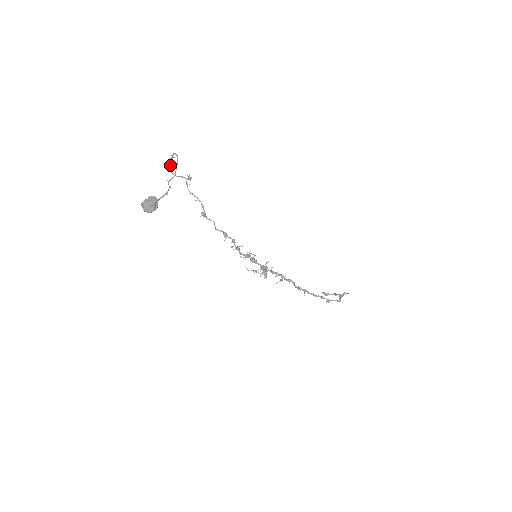
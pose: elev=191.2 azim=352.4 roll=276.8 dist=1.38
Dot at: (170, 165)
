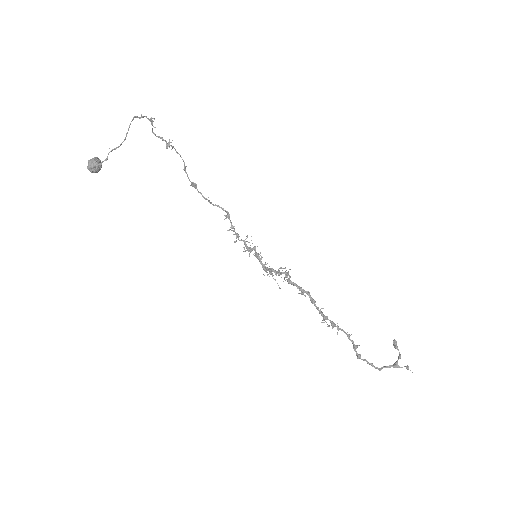
Dot at: occluded
